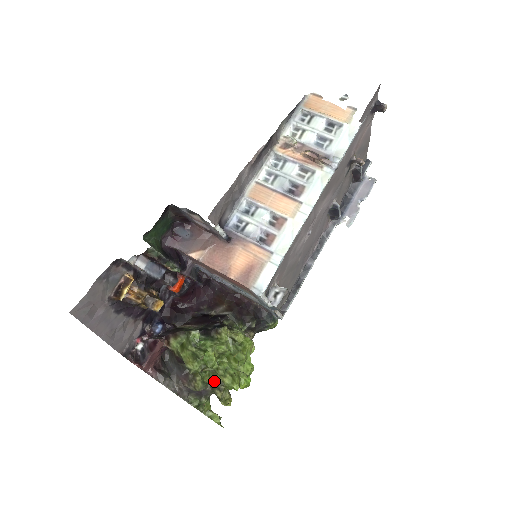
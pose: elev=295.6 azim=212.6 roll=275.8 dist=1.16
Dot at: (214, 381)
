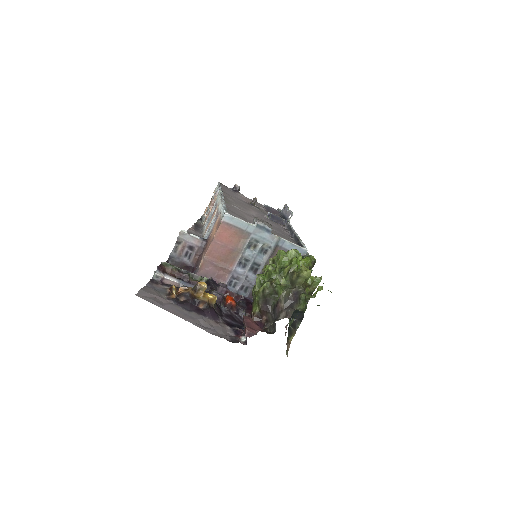
Dot at: (287, 279)
